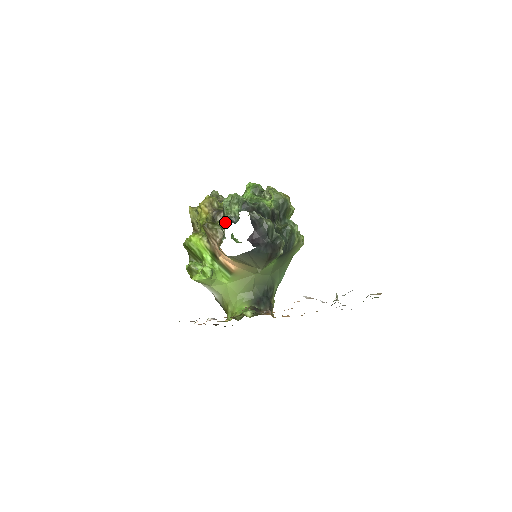
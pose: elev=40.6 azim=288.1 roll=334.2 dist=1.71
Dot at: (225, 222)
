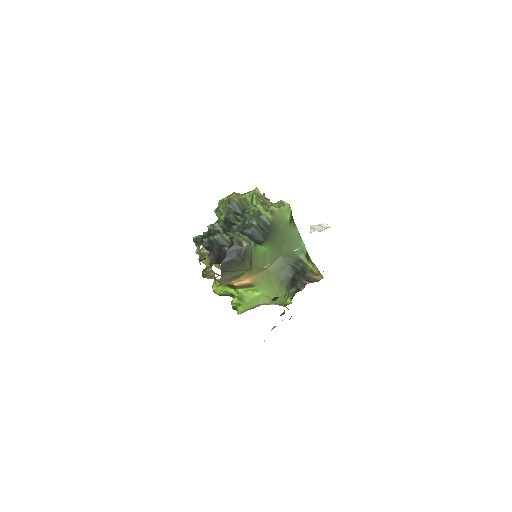
Dot at: occluded
